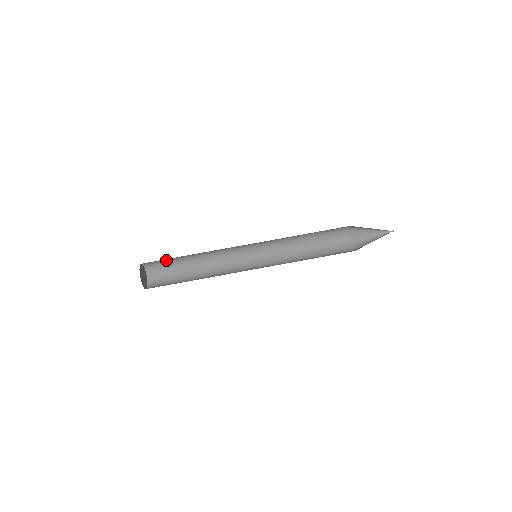
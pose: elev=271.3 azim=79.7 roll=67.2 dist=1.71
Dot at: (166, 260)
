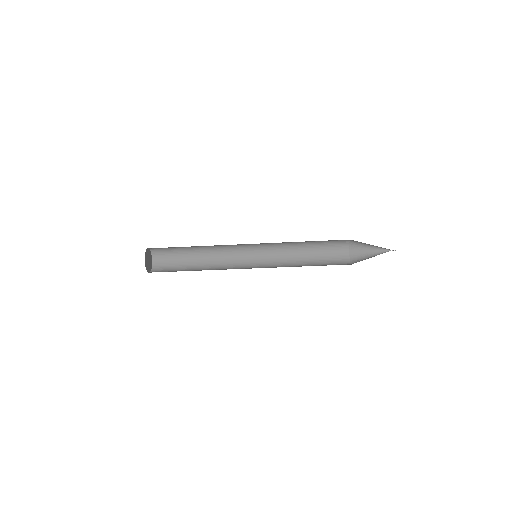
Dot at: (171, 247)
